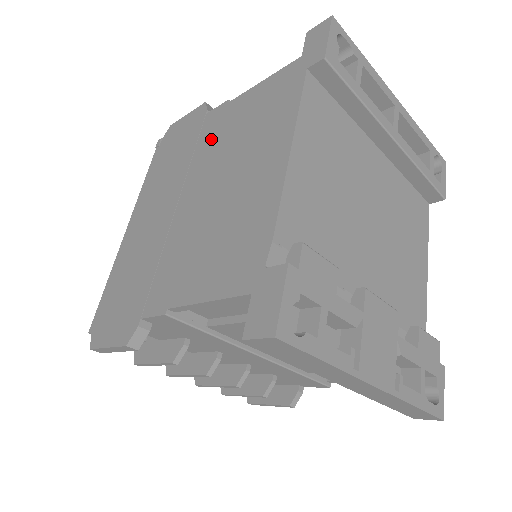
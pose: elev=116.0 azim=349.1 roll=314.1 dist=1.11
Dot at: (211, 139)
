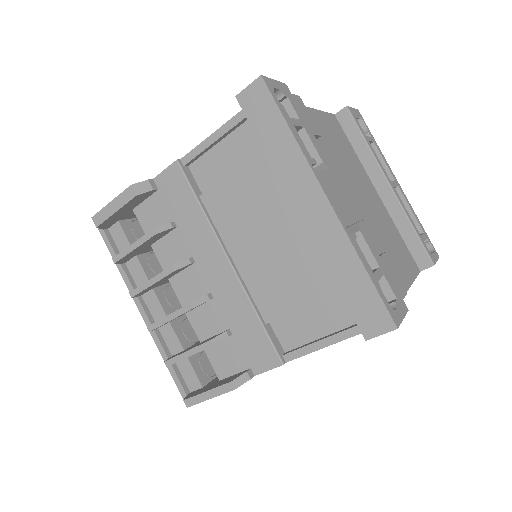
Dot at: occluded
